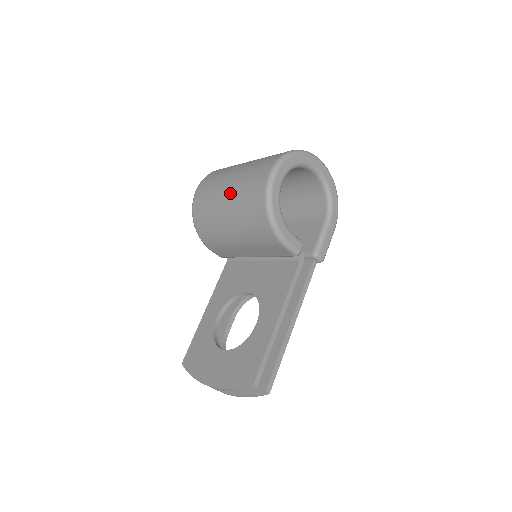
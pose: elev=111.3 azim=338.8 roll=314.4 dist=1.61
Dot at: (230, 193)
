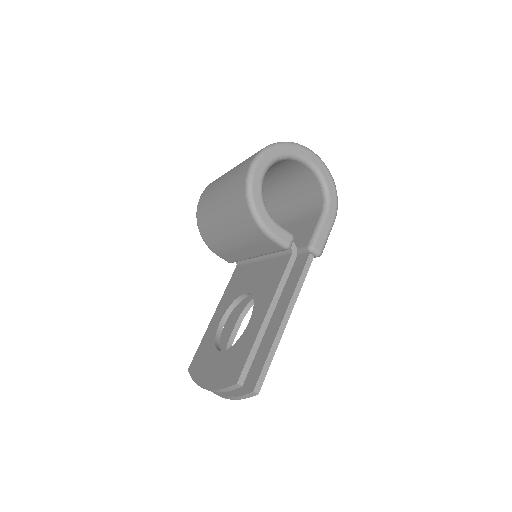
Dot at: (221, 192)
